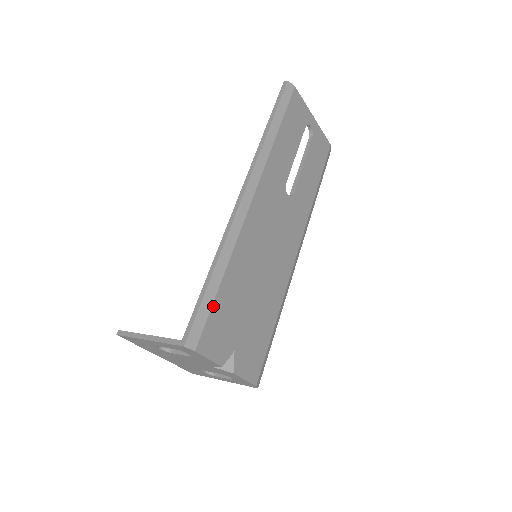
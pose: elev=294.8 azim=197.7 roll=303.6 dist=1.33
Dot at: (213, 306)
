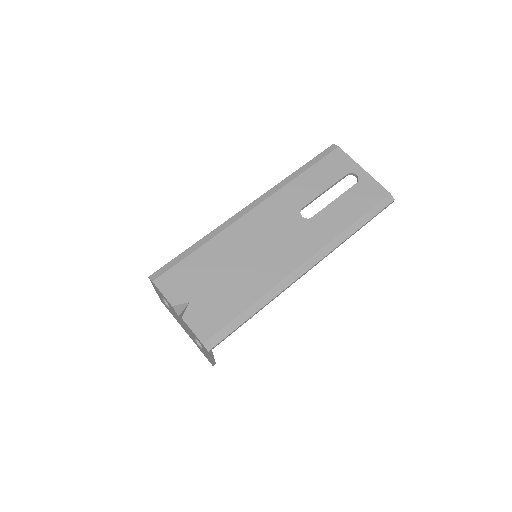
Dot at: (182, 262)
